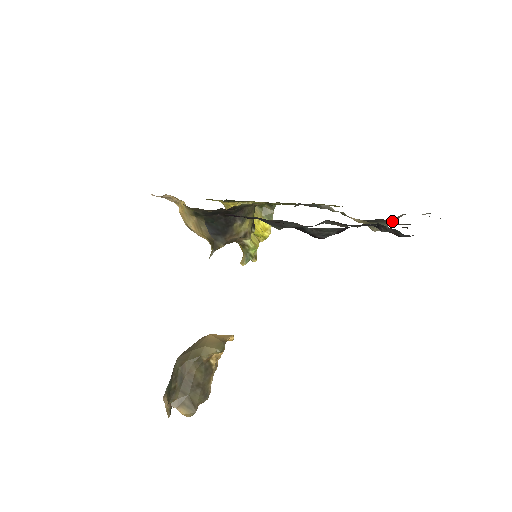
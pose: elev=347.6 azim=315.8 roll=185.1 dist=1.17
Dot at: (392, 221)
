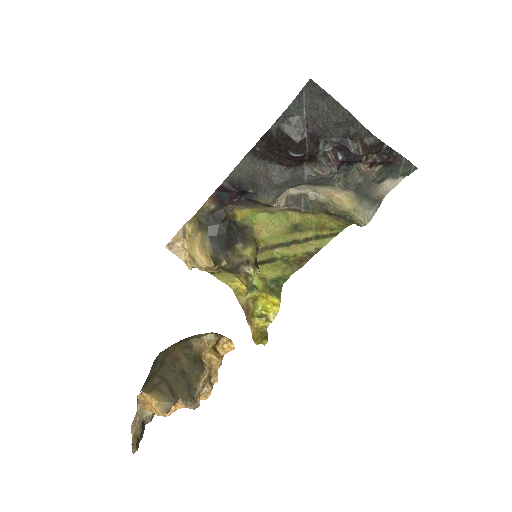
Dot at: (377, 204)
